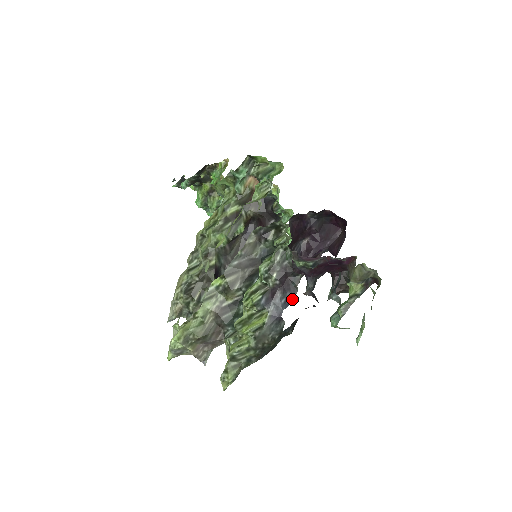
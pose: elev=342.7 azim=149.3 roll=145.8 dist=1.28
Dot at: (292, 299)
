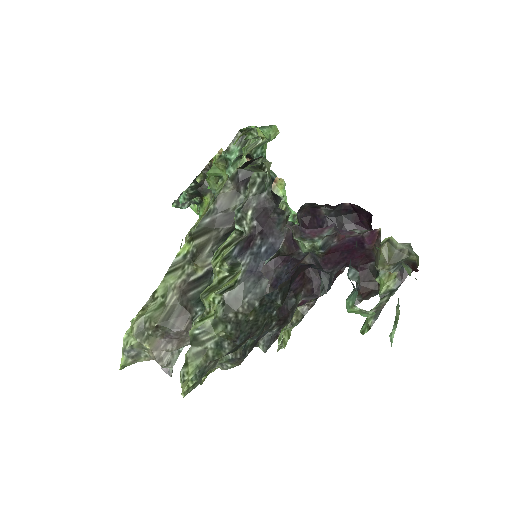
Dot at: (277, 248)
